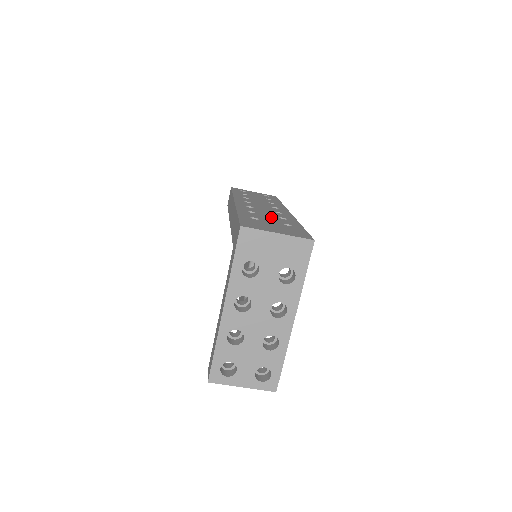
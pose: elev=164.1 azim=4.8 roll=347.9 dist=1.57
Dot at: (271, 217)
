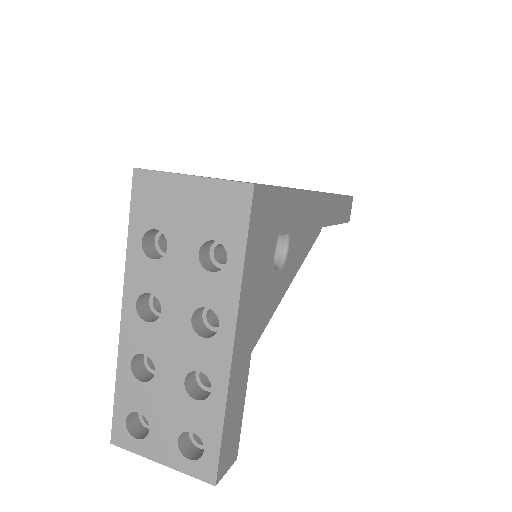
Dot at: occluded
